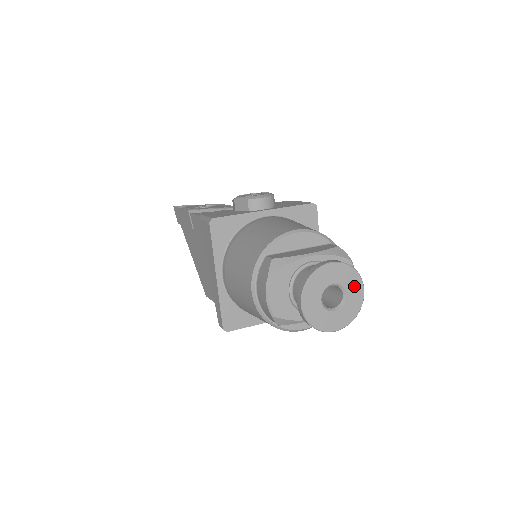
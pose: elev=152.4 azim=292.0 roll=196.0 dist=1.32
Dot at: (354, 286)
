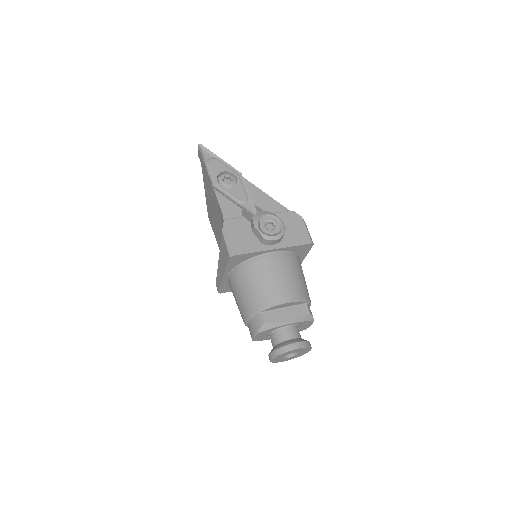
Dot at: (306, 351)
